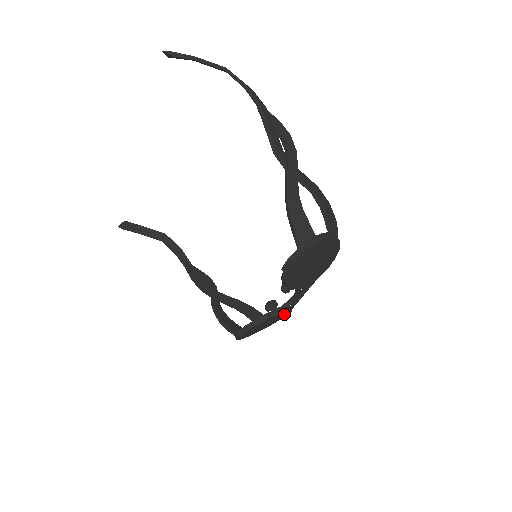
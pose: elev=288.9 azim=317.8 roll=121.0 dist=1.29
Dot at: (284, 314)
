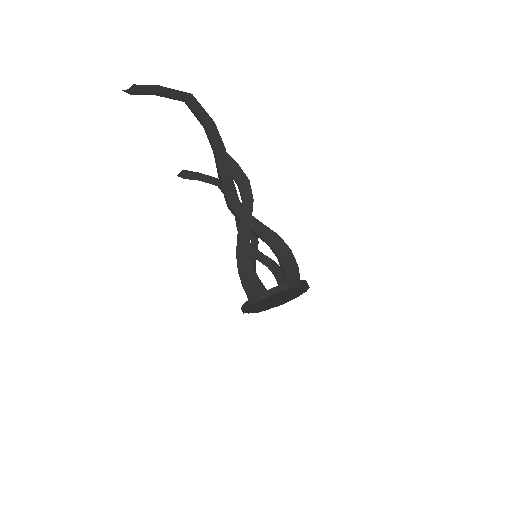
Dot at: occluded
